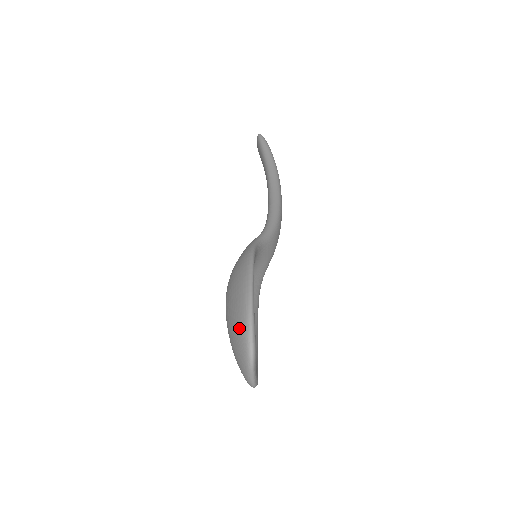
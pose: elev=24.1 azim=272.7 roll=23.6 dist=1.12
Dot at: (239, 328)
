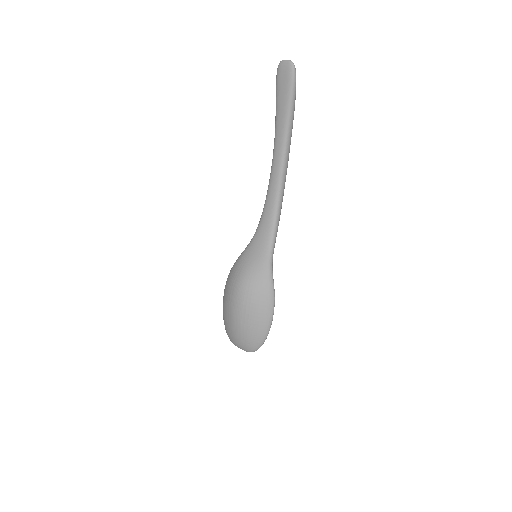
Dot at: (254, 342)
